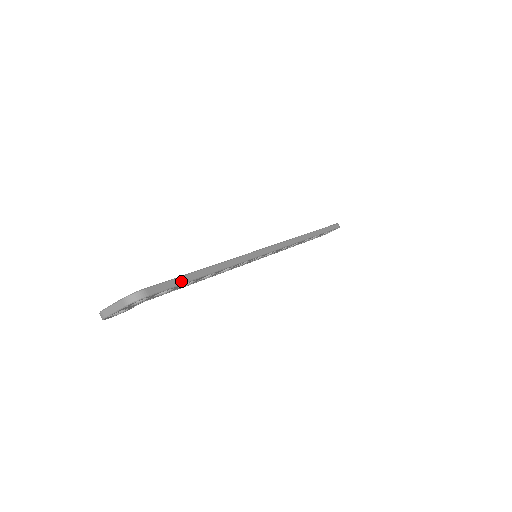
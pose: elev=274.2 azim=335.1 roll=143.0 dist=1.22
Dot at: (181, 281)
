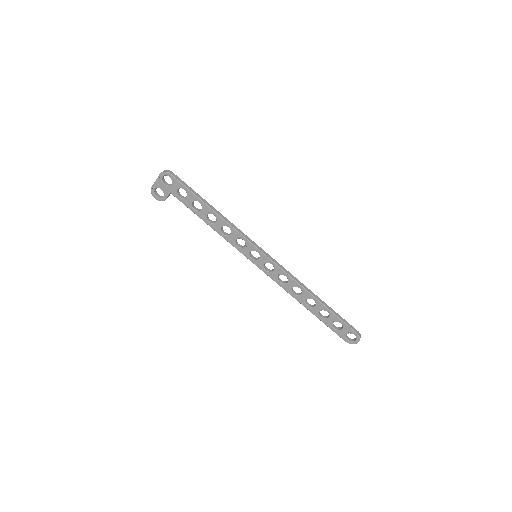
Dot at: (192, 190)
